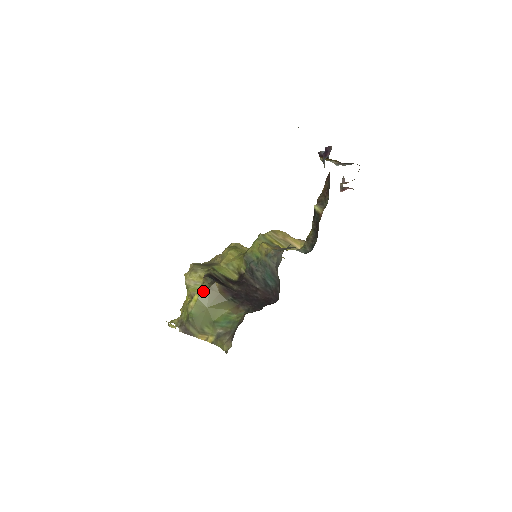
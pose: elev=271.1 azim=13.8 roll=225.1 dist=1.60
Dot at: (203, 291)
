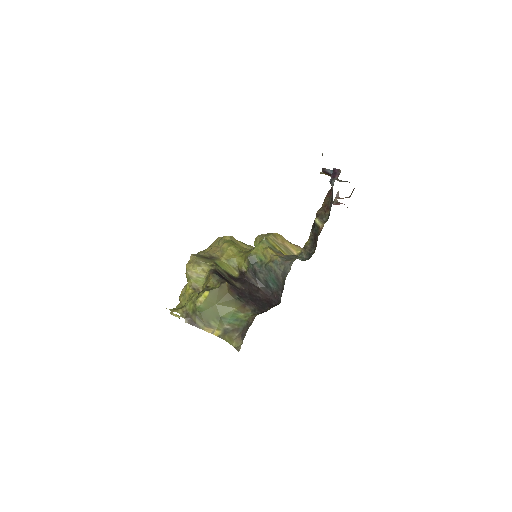
Dot at: (214, 289)
